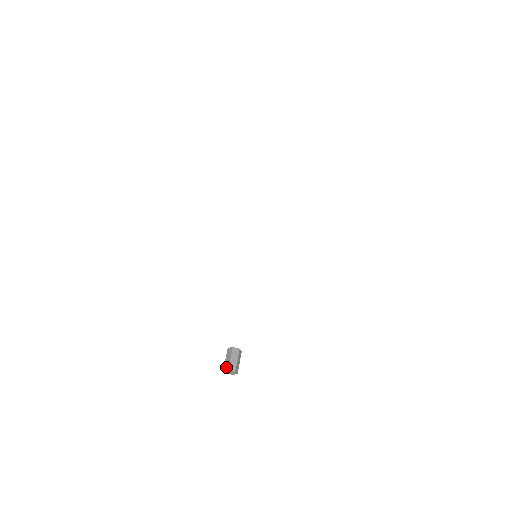
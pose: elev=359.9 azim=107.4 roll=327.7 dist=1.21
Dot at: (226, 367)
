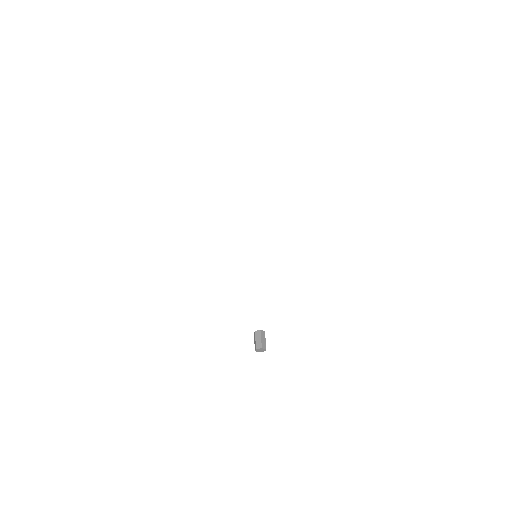
Dot at: (259, 346)
